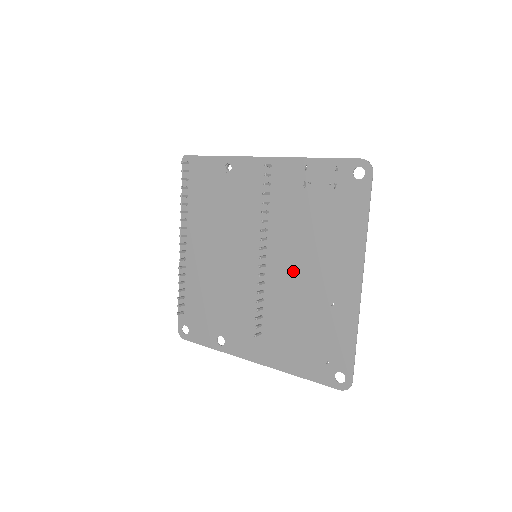
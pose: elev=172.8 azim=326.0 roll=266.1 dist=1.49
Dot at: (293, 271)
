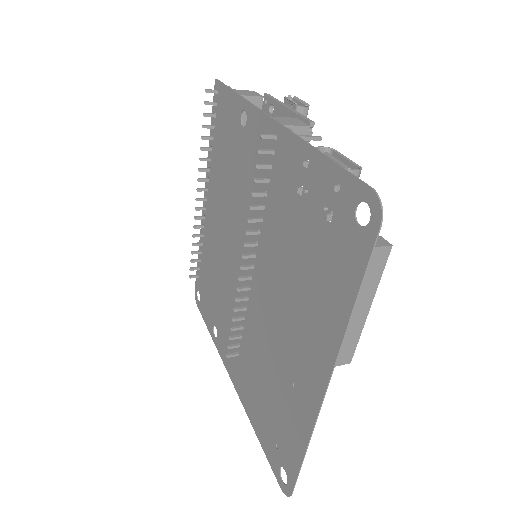
Dot at: (271, 308)
